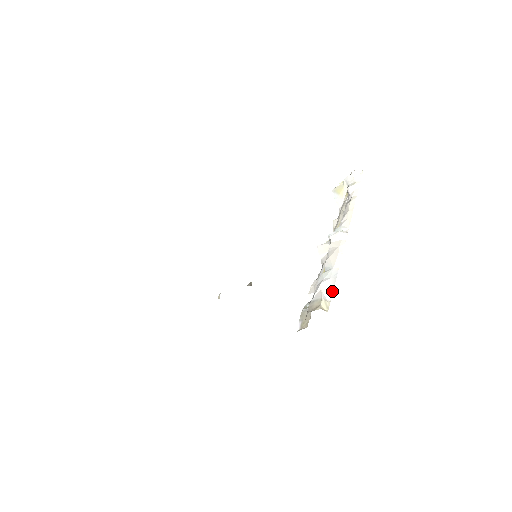
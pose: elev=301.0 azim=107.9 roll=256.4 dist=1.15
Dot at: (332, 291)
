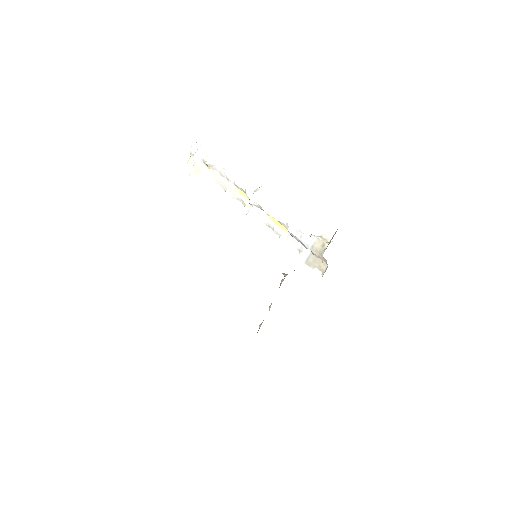
Dot at: (314, 228)
